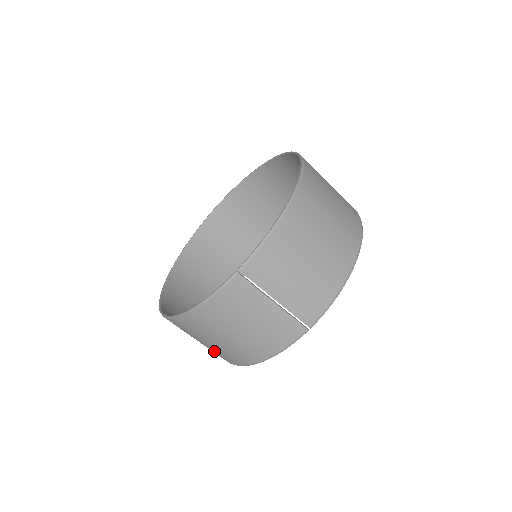
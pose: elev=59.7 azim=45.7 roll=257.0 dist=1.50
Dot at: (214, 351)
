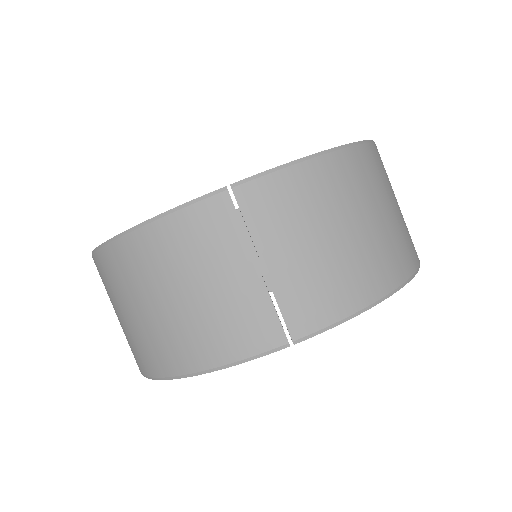
Dot at: (132, 339)
